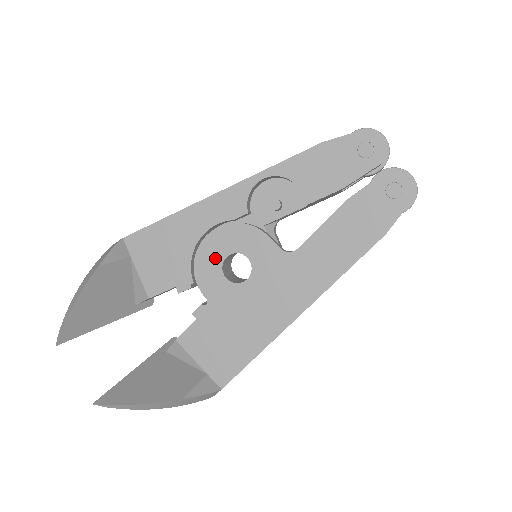
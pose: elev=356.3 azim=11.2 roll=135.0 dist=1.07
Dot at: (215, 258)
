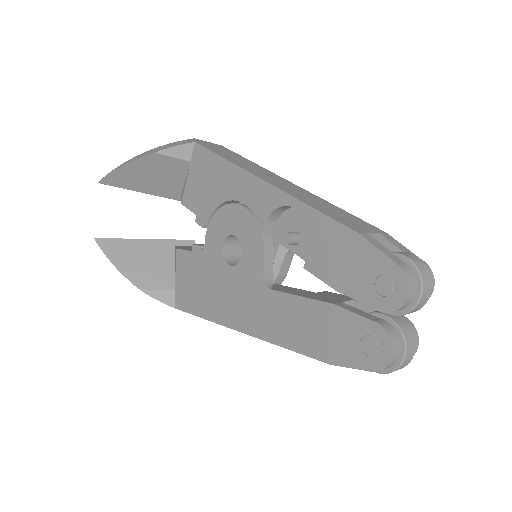
Dot at: (227, 226)
